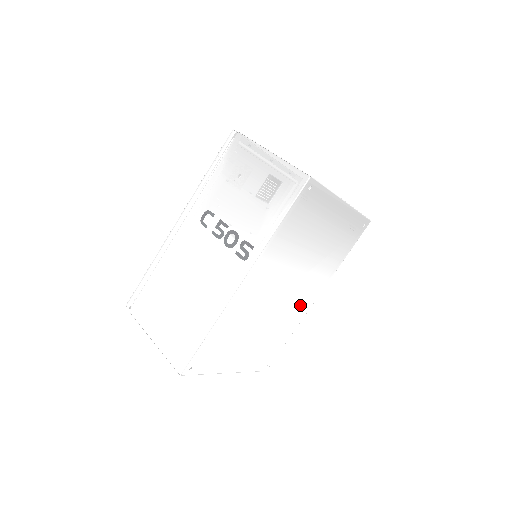
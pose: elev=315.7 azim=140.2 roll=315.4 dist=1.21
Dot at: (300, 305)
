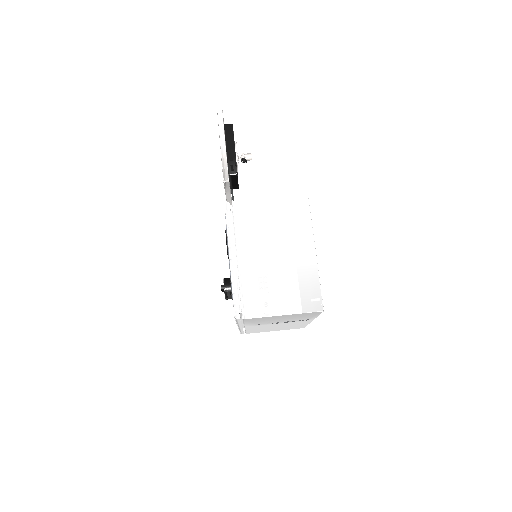
Dot at: occluded
